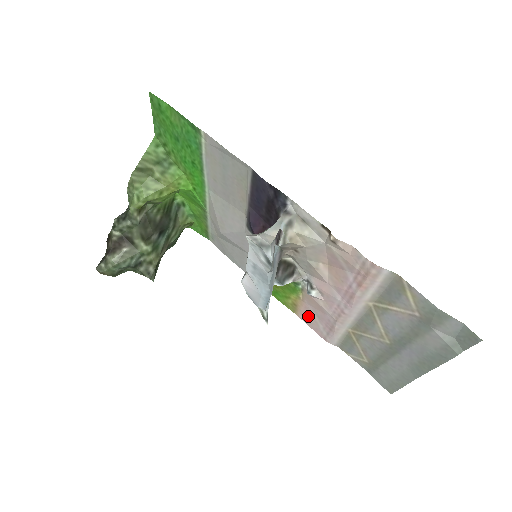
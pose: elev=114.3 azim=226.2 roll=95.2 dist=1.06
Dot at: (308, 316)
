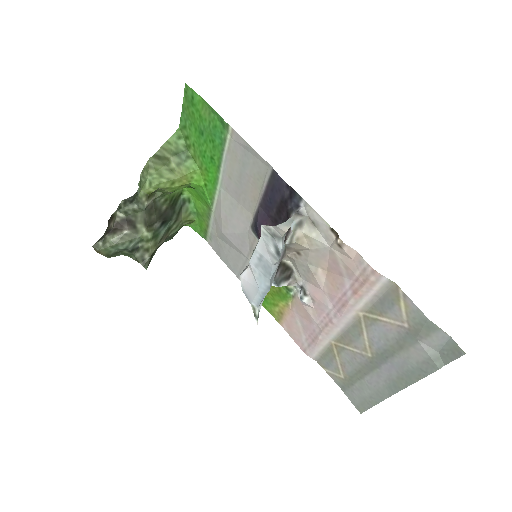
Dot at: (292, 326)
